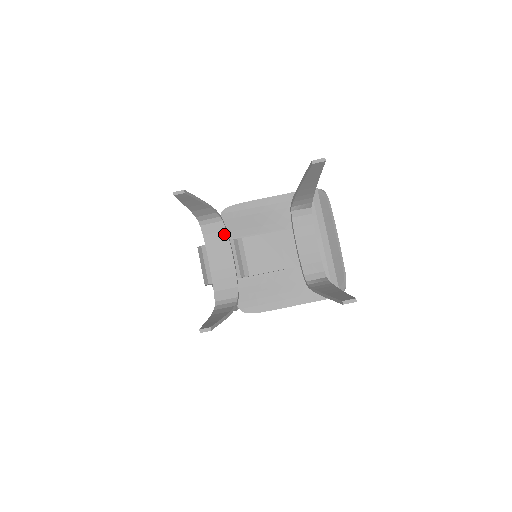
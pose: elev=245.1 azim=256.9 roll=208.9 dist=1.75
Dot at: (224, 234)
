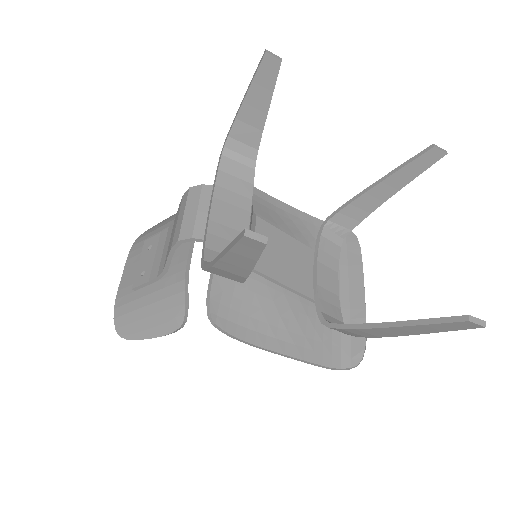
Dot at: (248, 187)
